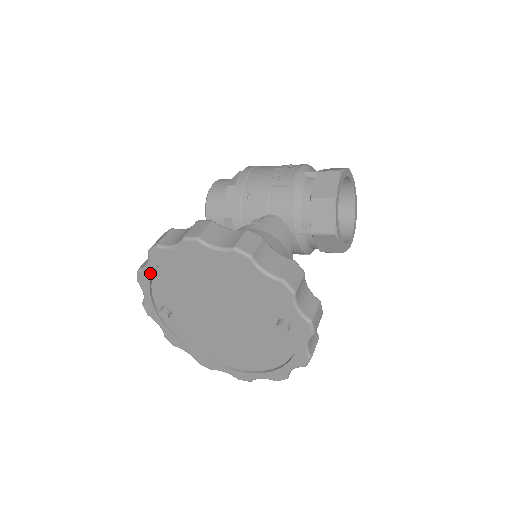
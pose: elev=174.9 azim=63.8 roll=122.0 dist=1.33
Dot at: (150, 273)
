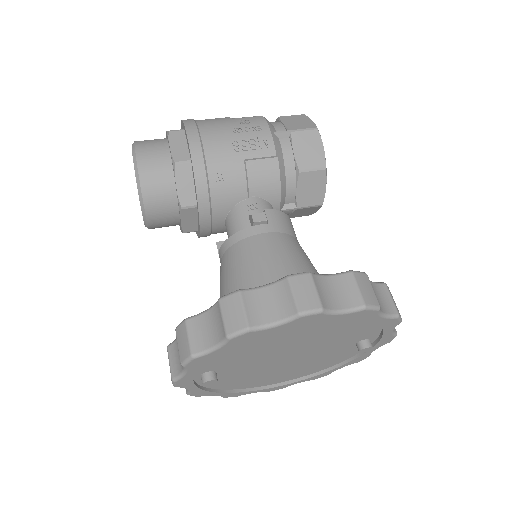
Dot at: (215, 355)
